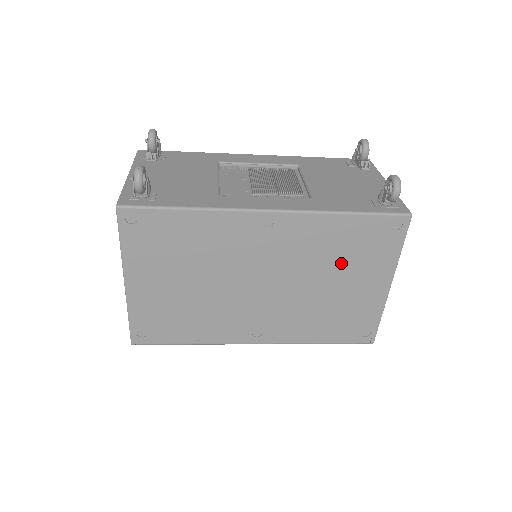
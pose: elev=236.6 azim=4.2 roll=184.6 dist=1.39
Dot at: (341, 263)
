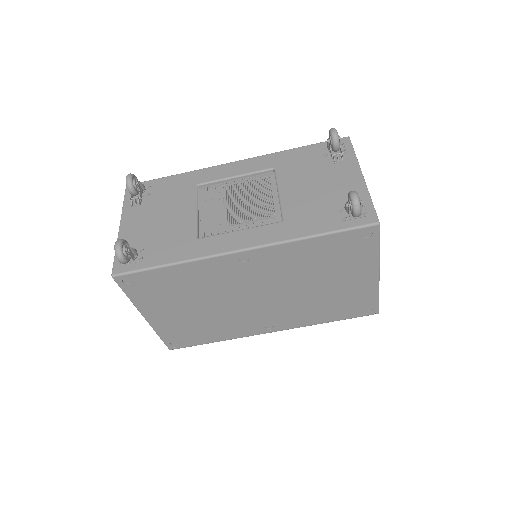
Dot at: (324, 270)
